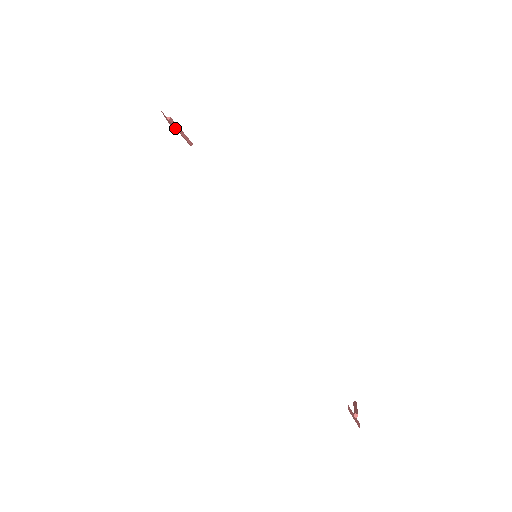
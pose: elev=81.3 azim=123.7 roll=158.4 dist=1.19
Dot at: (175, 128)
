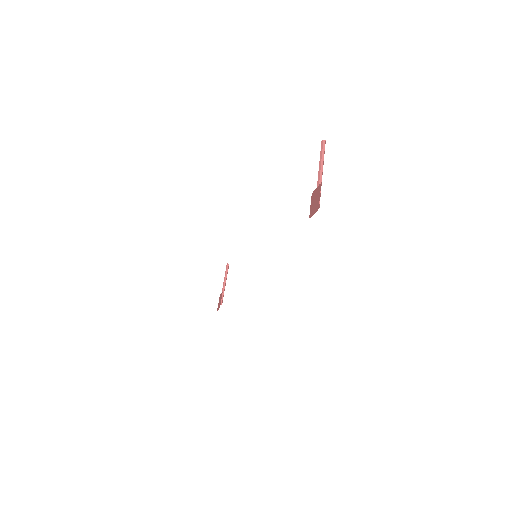
Dot at: (317, 185)
